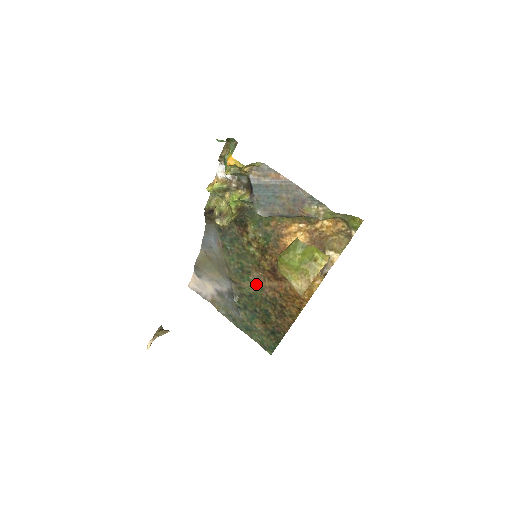
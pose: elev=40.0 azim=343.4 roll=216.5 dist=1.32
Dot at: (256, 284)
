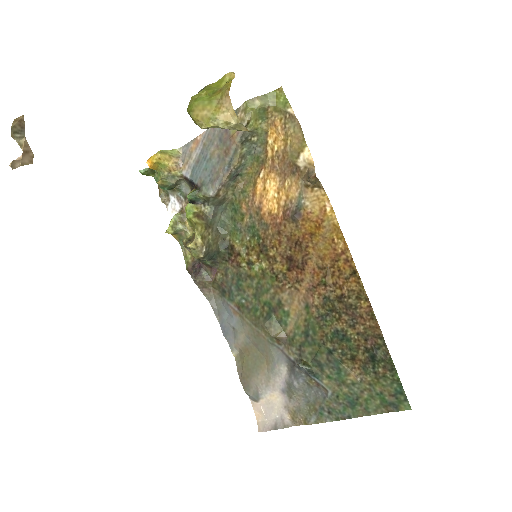
Dot at: (297, 310)
